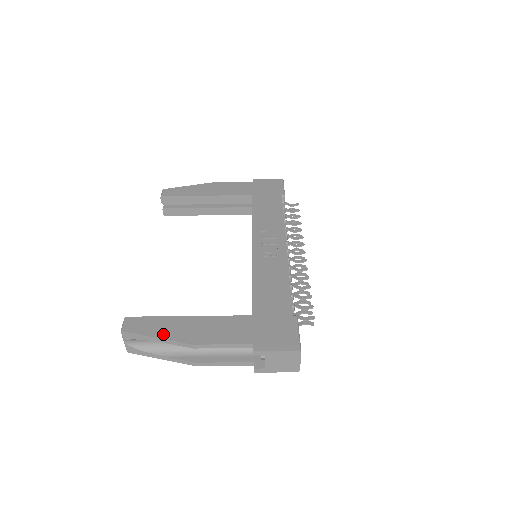
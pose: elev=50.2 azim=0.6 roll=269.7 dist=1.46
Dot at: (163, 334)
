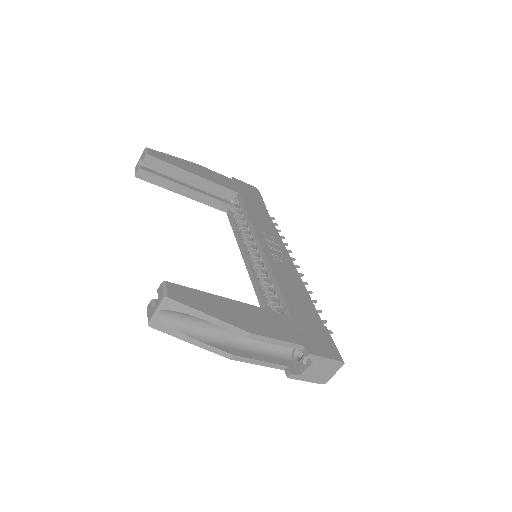
Dot at: (216, 313)
